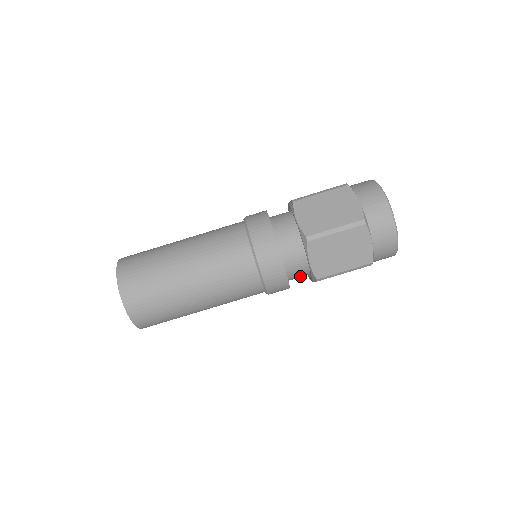
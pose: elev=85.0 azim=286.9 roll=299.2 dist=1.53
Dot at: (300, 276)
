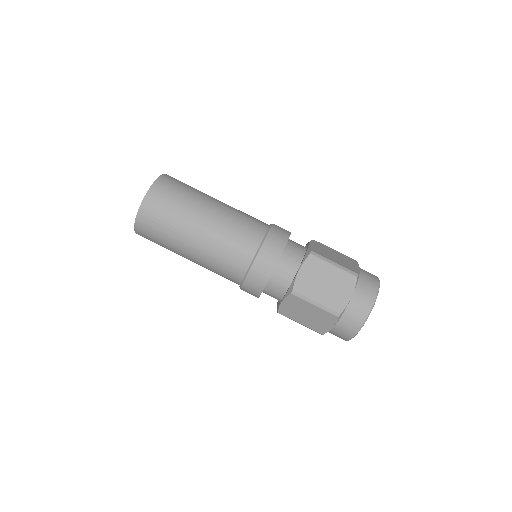
Dot at: occluded
